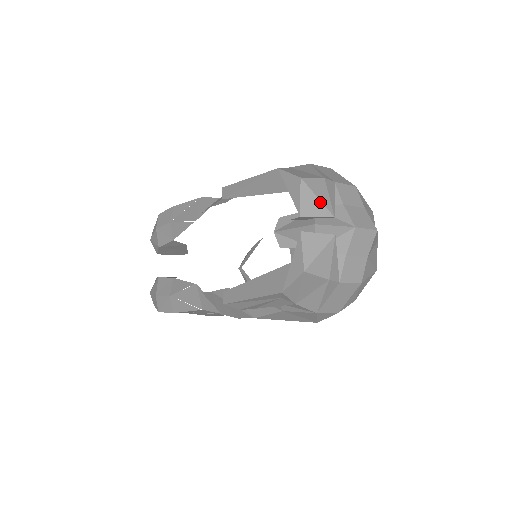
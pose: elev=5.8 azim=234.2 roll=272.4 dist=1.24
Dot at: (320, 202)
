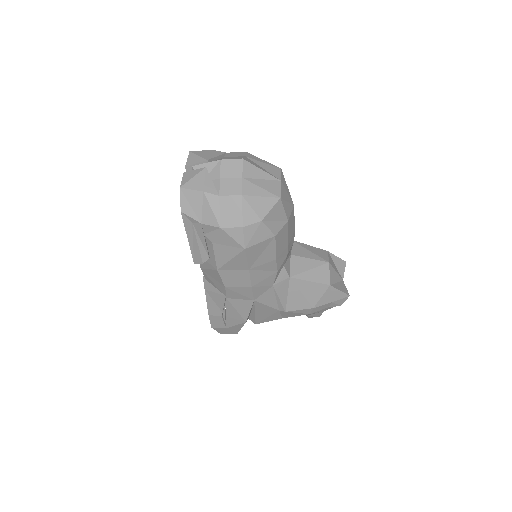
Dot at: (199, 157)
